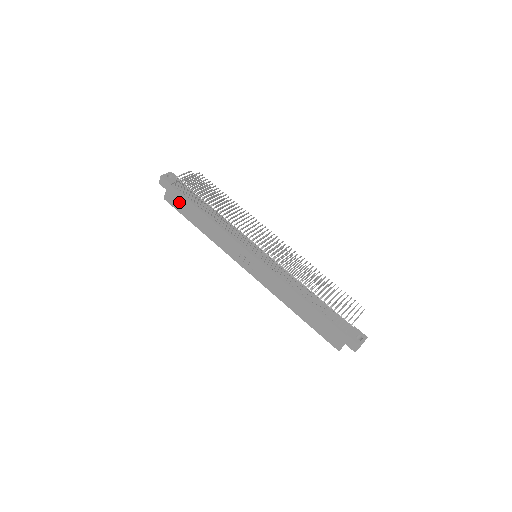
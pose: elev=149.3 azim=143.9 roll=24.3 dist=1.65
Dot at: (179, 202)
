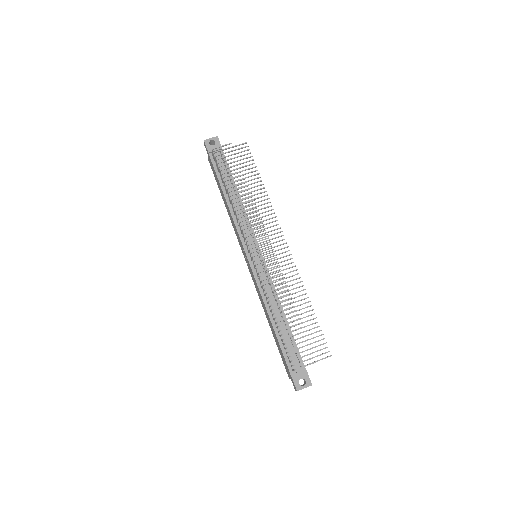
Dot at: (214, 172)
